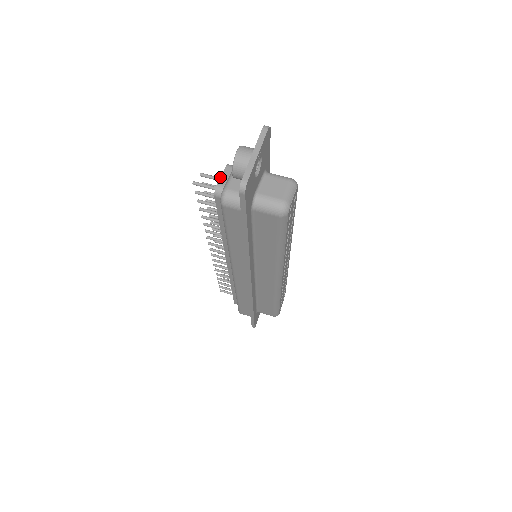
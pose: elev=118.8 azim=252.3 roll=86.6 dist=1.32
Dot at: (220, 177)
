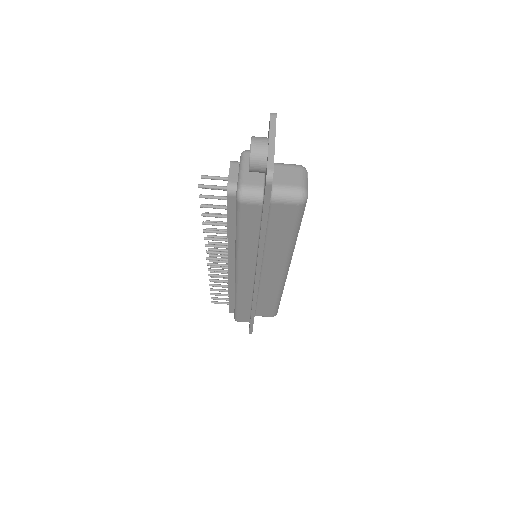
Dot at: (228, 175)
